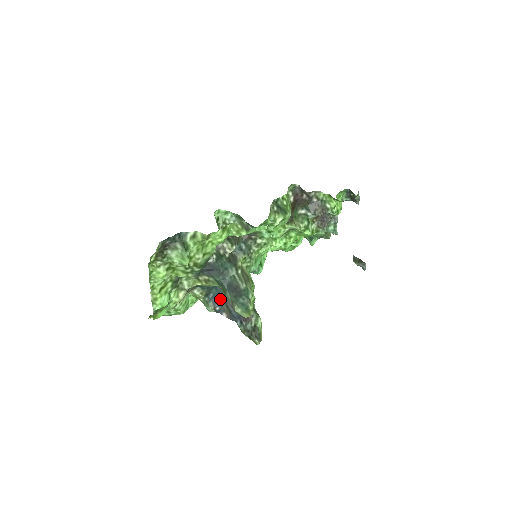
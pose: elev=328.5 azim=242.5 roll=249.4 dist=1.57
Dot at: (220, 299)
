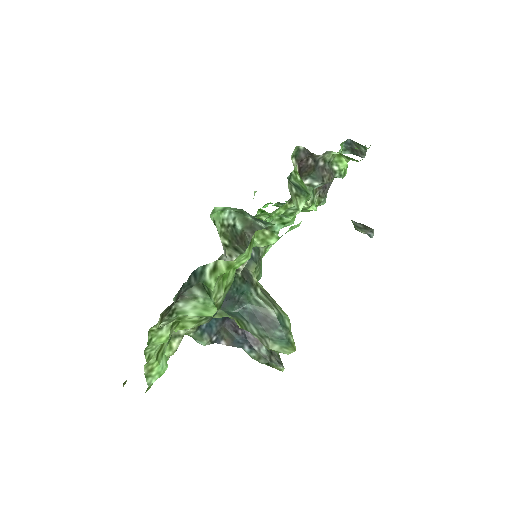
Dot at: (216, 326)
